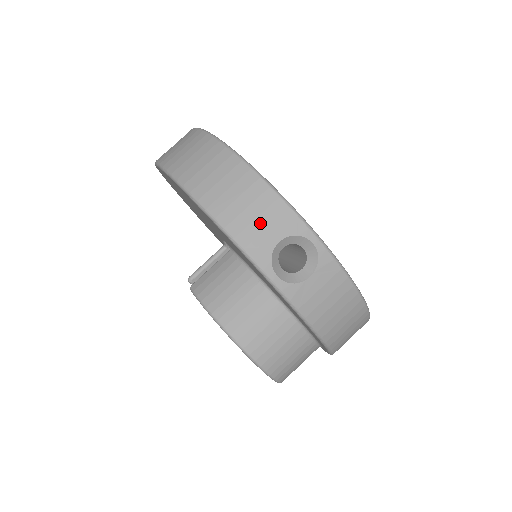
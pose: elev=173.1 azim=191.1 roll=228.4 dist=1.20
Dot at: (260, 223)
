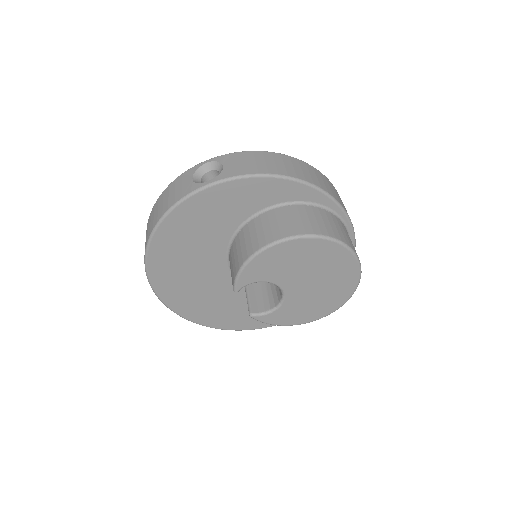
Dot at: (178, 189)
